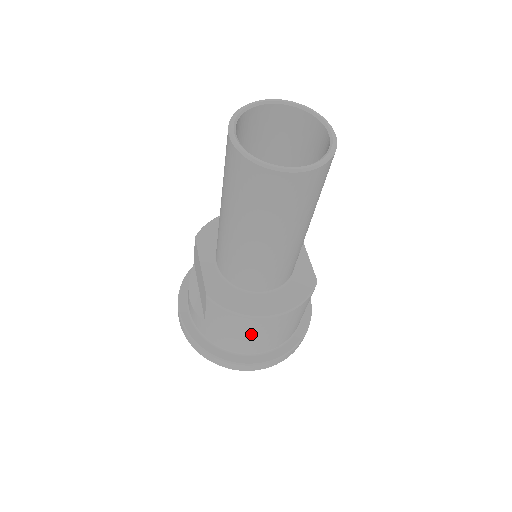
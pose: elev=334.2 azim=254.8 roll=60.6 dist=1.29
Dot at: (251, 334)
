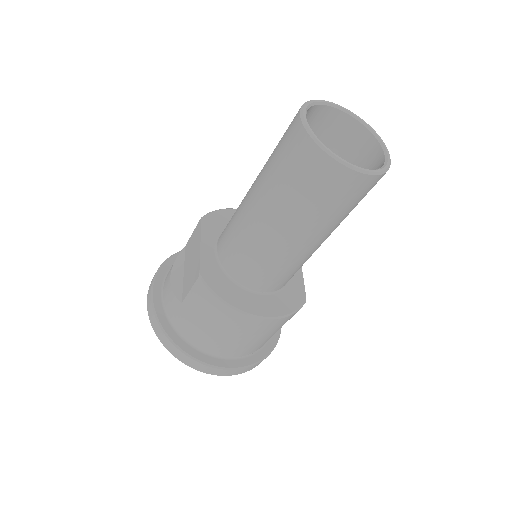
Dot at: (226, 331)
